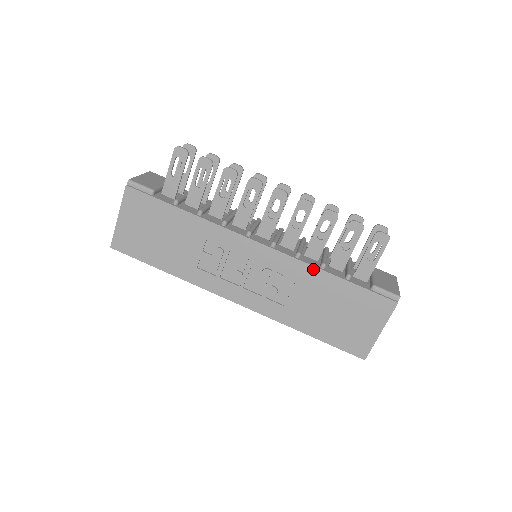
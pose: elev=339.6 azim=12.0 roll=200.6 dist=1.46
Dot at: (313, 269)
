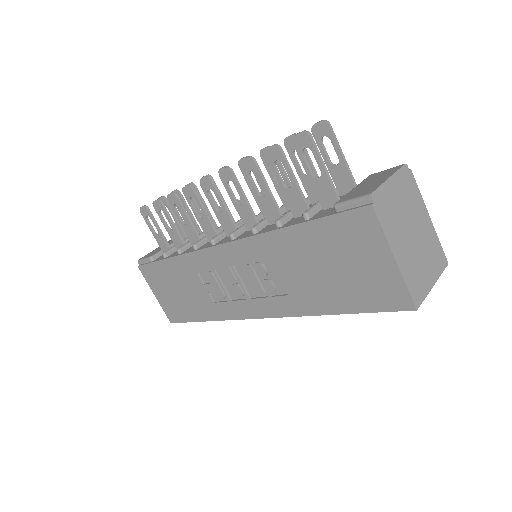
Dot at: (270, 235)
